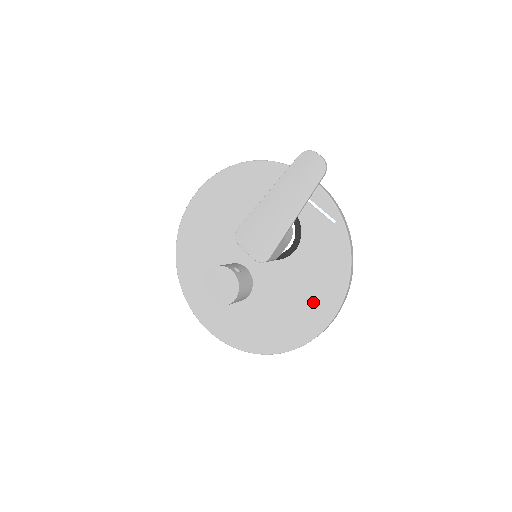
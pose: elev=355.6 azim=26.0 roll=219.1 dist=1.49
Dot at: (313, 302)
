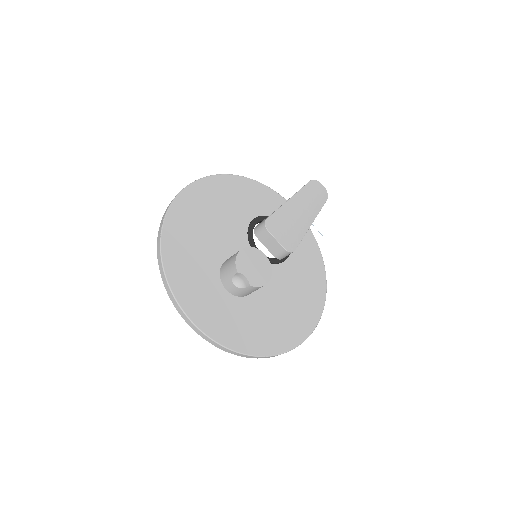
Dot at: (304, 305)
